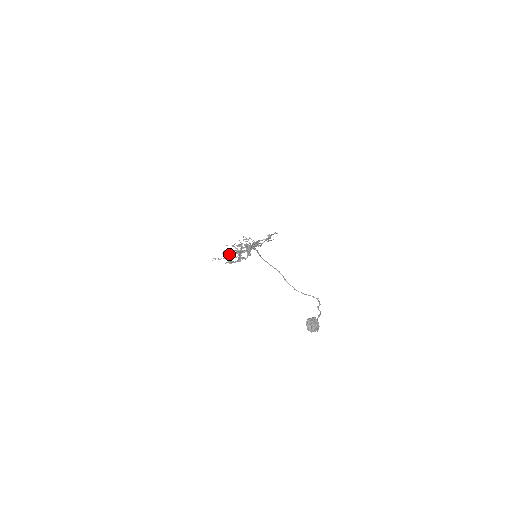
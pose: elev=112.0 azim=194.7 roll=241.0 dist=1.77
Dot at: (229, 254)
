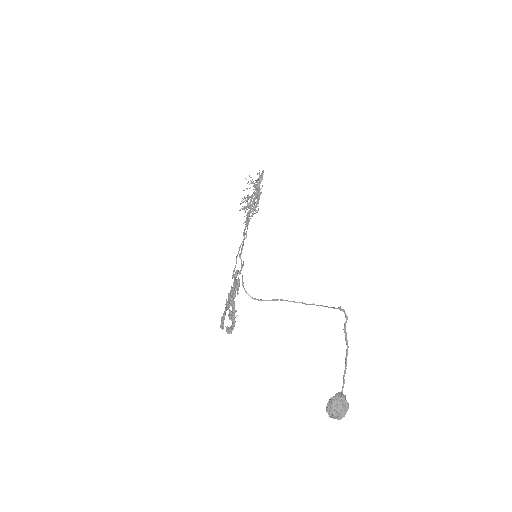
Dot at: occluded
